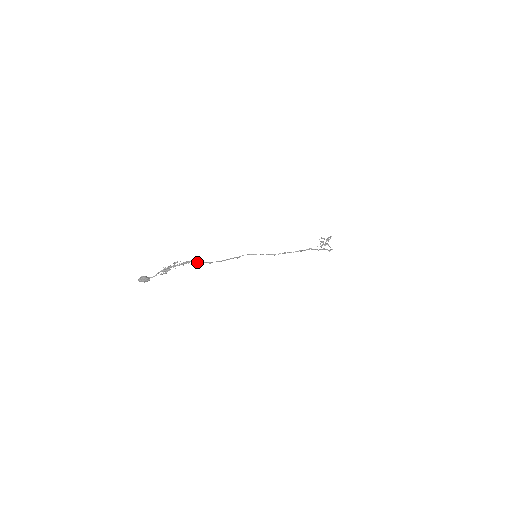
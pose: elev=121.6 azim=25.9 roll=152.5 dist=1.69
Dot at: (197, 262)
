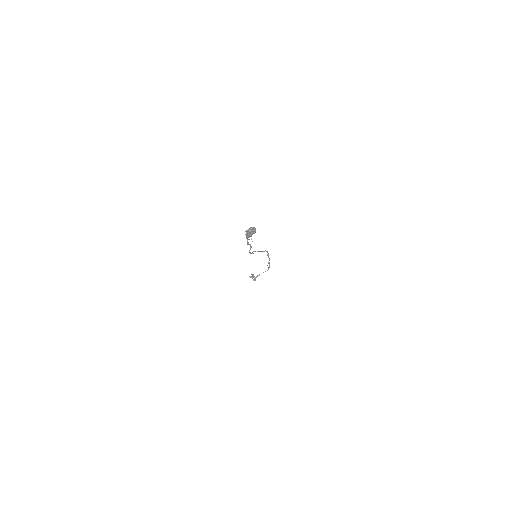
Dot at: occluded
